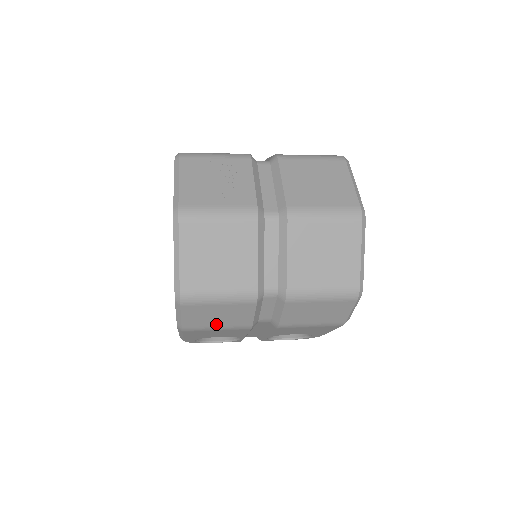
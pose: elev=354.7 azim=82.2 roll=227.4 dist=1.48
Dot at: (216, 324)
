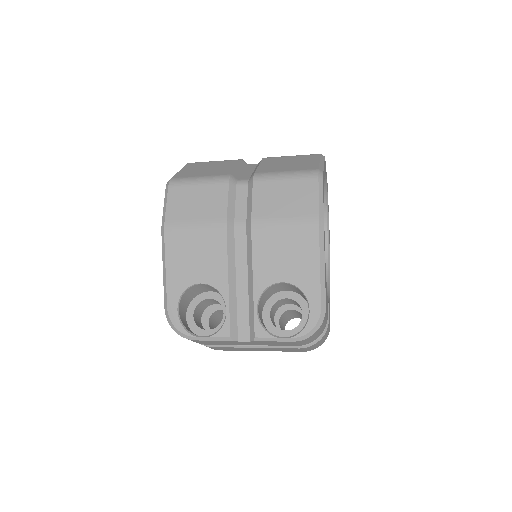
Dot at: (194, 217)
